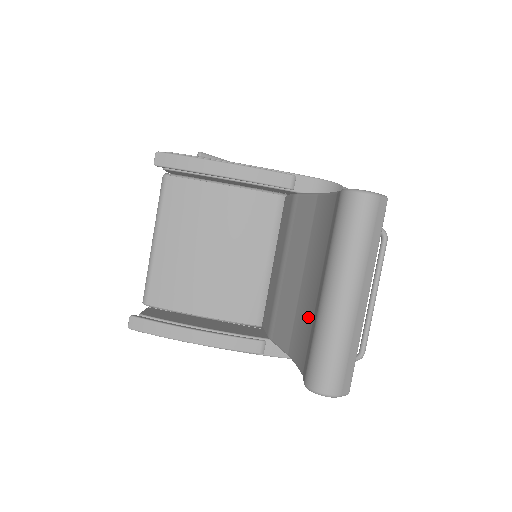
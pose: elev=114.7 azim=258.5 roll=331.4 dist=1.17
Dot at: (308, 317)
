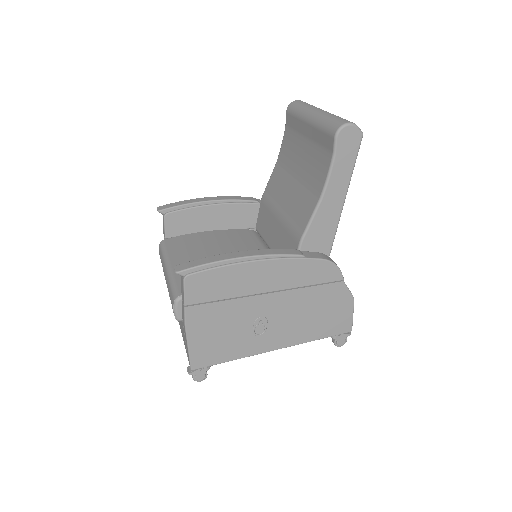
Dot at: (313, 158)
